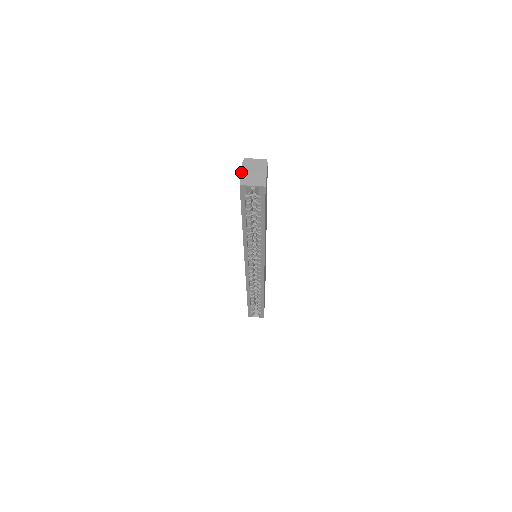
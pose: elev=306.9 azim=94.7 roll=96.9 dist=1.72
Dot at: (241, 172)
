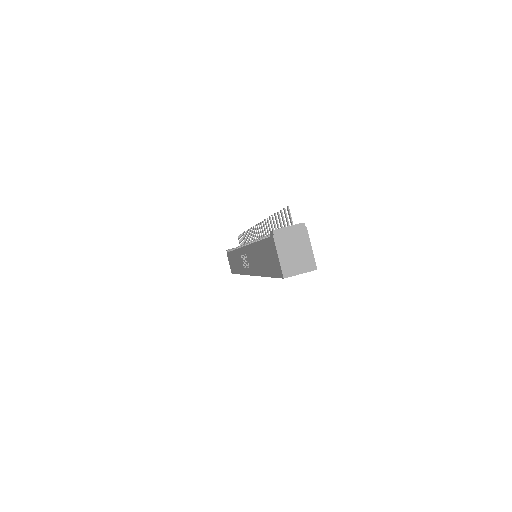
Dot at: (278, 256)
